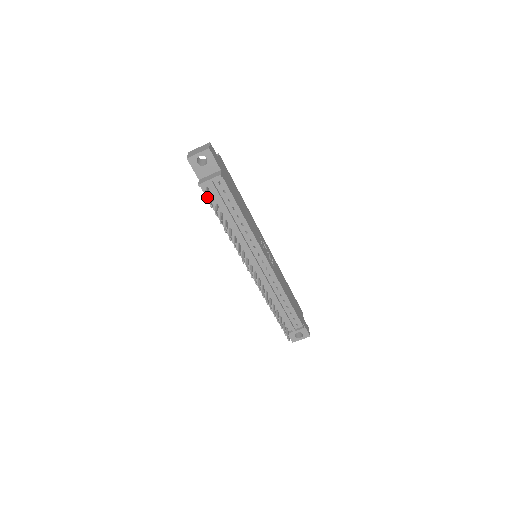
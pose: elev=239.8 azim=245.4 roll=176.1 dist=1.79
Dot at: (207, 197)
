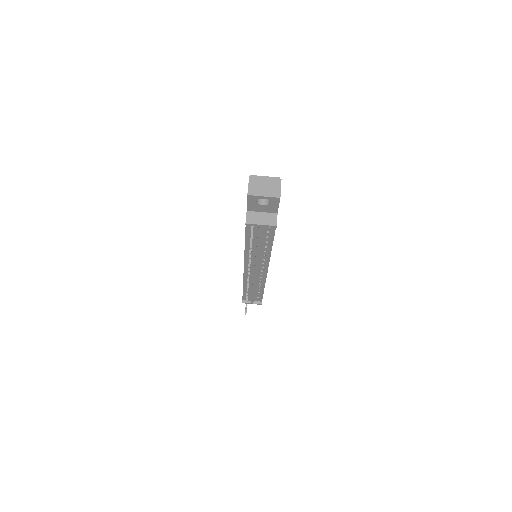
Dot at: occluded
